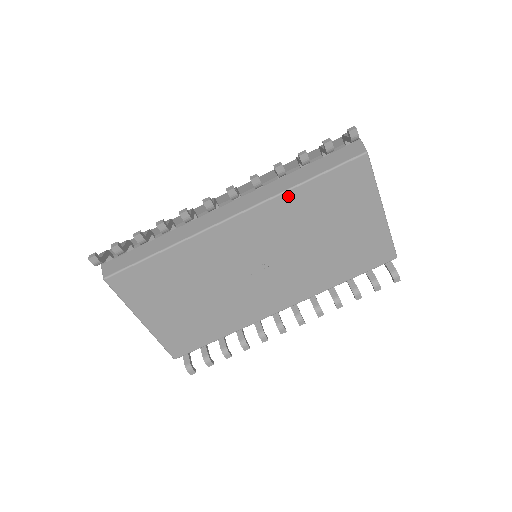
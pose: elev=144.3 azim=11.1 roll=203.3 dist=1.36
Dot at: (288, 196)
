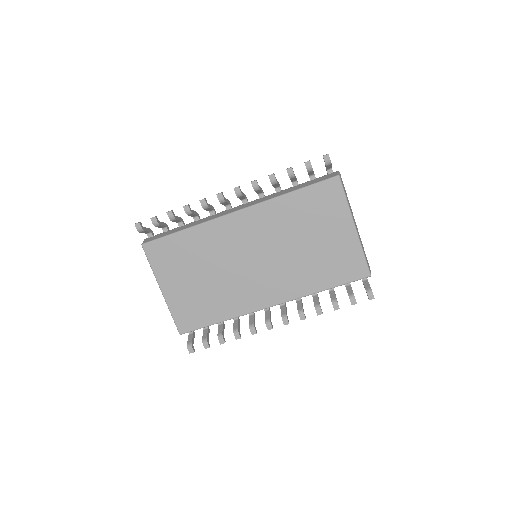
Dot at: (278, 201)
